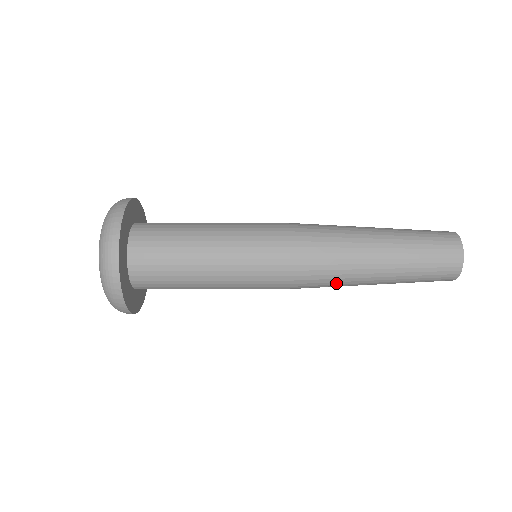
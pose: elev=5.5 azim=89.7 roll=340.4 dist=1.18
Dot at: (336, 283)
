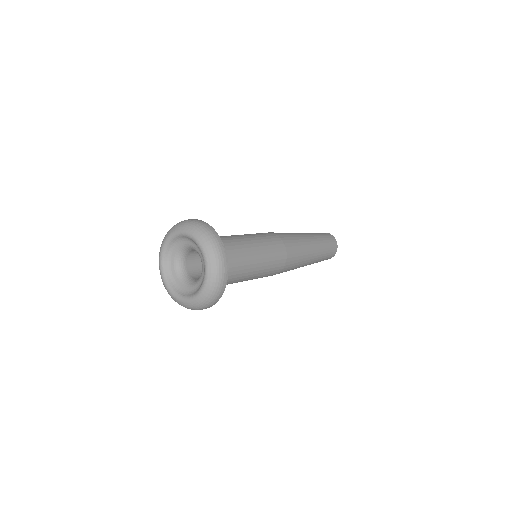
Dot at: occluded
